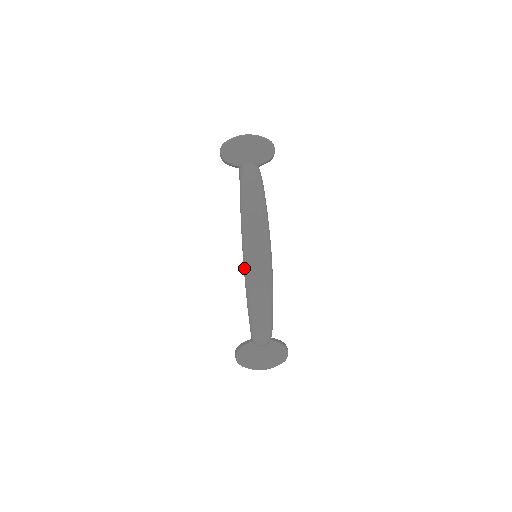
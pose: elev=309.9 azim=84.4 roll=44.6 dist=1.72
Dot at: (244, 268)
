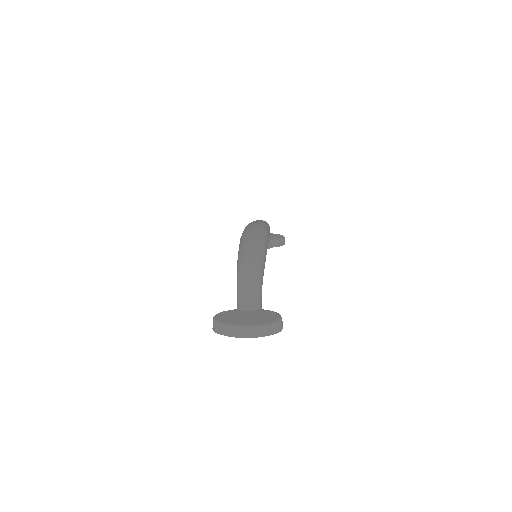
Dot at: occluded
